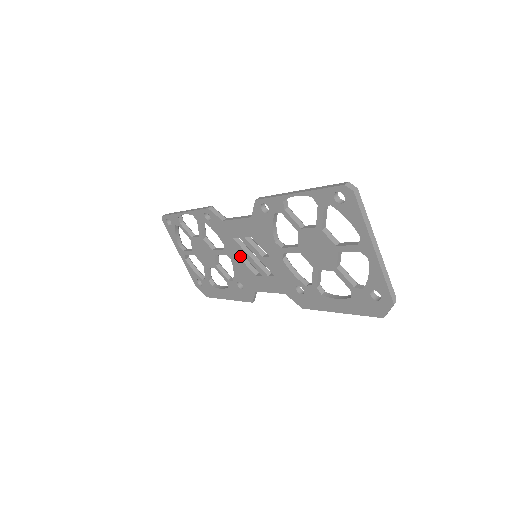
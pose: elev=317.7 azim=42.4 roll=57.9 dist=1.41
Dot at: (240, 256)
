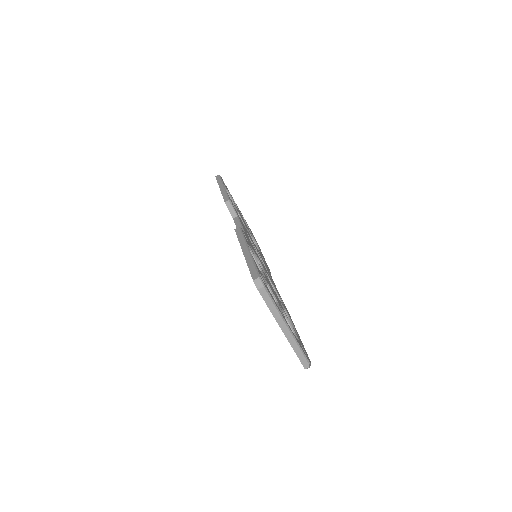
Dot at: occluded
